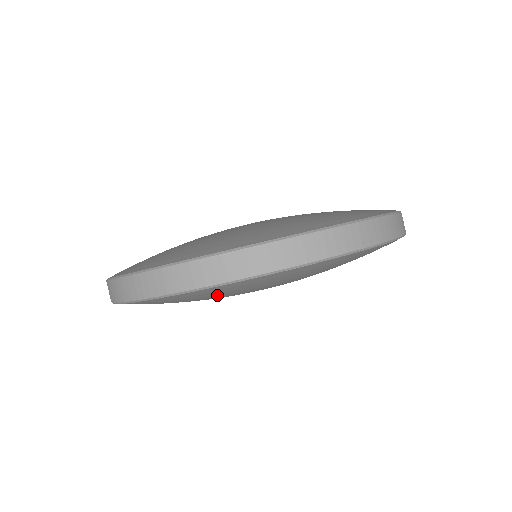
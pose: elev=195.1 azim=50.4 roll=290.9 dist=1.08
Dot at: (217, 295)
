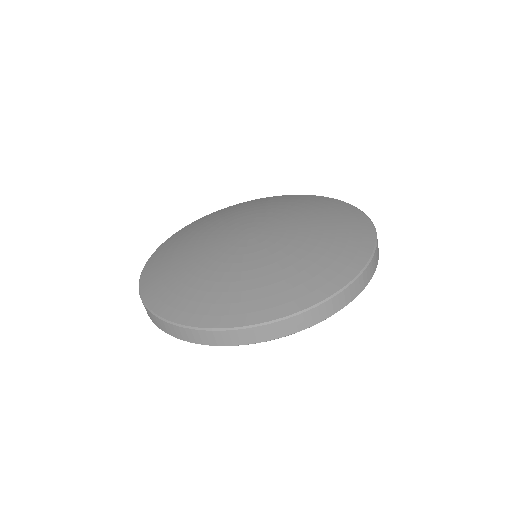
Dot at: occluded
